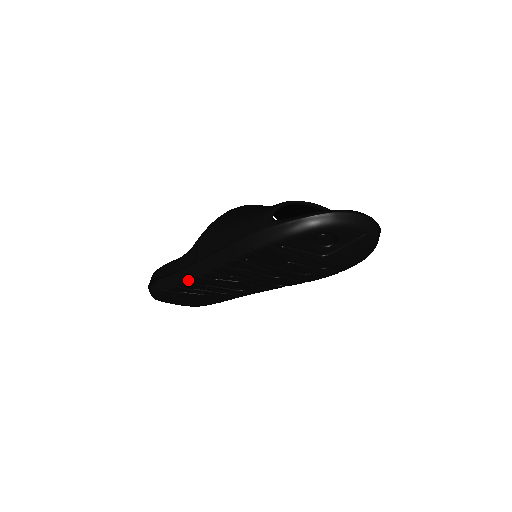
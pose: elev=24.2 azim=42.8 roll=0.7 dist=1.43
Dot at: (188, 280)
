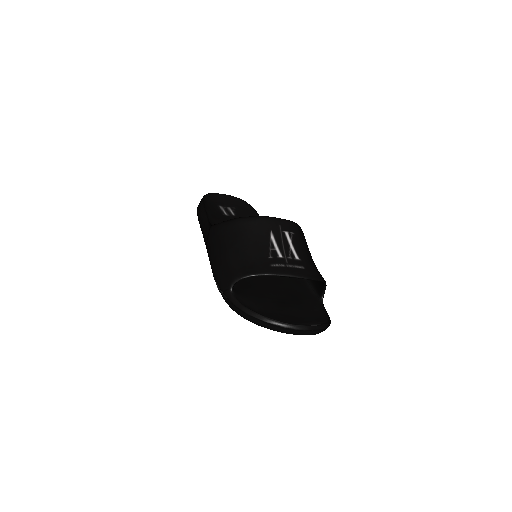
Dot at: occluded
